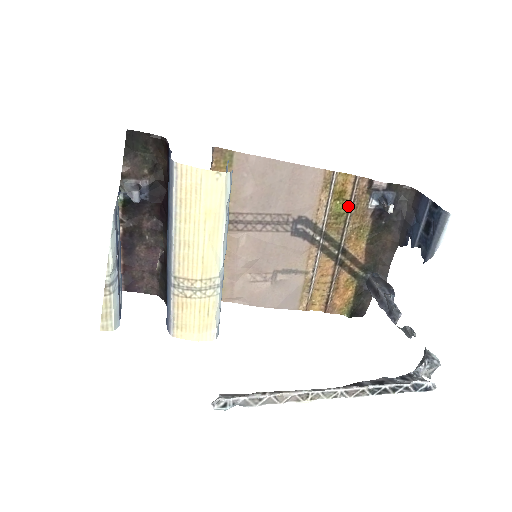
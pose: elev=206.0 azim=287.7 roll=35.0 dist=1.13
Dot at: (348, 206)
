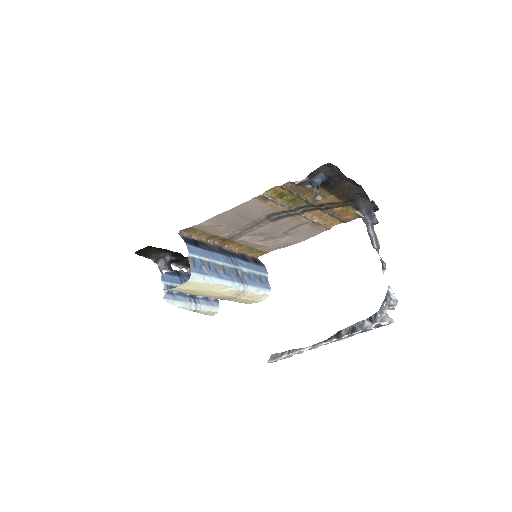
Dot at: (294, 195)
